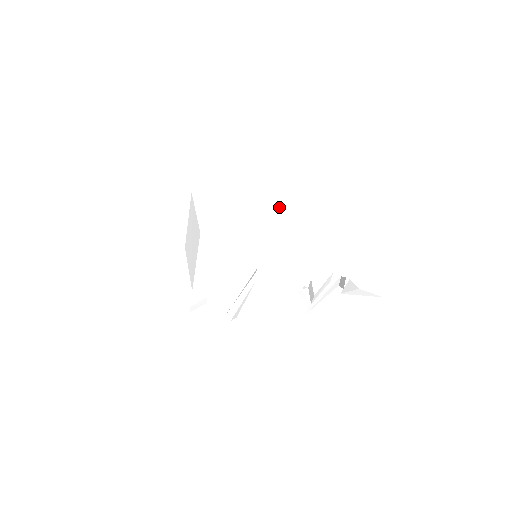
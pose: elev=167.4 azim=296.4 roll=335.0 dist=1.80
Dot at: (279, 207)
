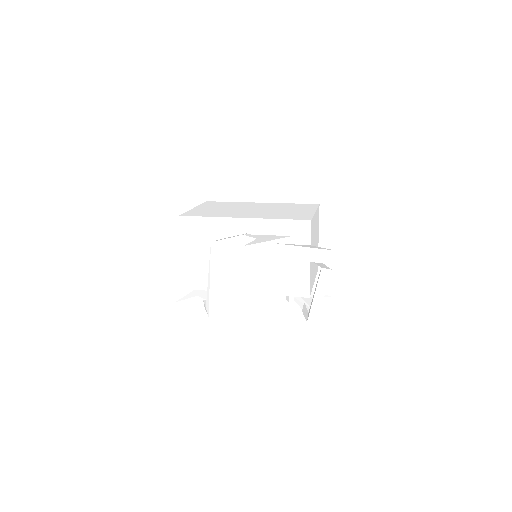
Dot at: (288, 207)
